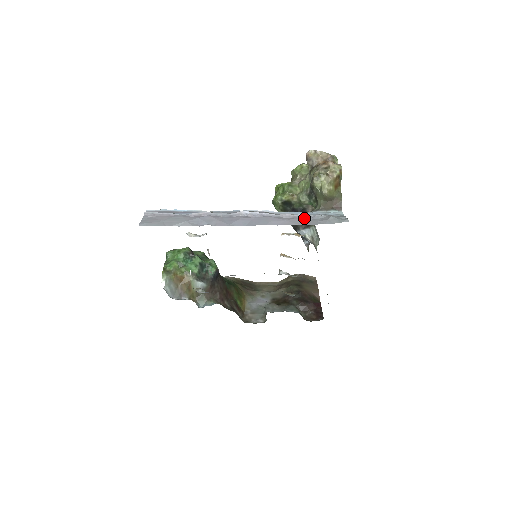
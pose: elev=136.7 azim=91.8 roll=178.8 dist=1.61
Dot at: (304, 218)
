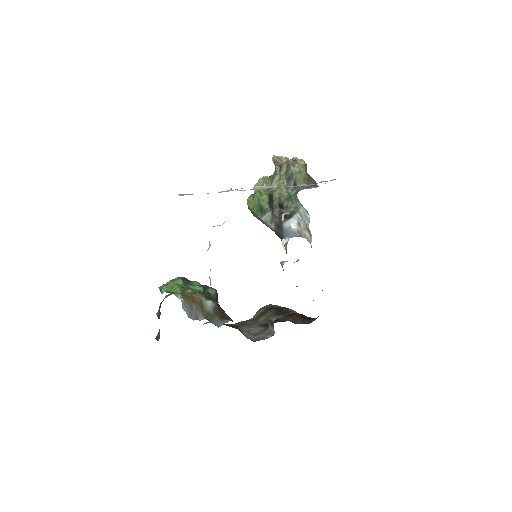
Dot at: (305, 185)
